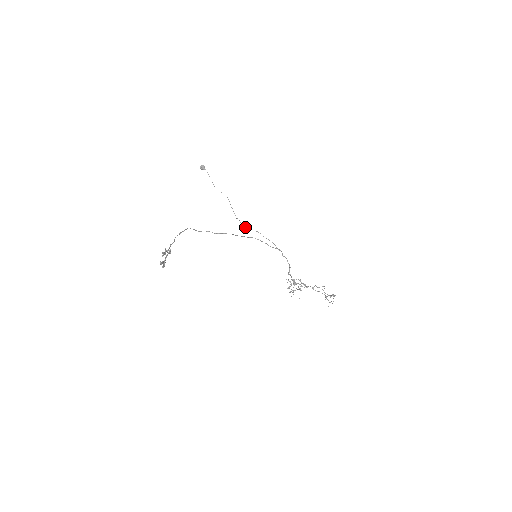
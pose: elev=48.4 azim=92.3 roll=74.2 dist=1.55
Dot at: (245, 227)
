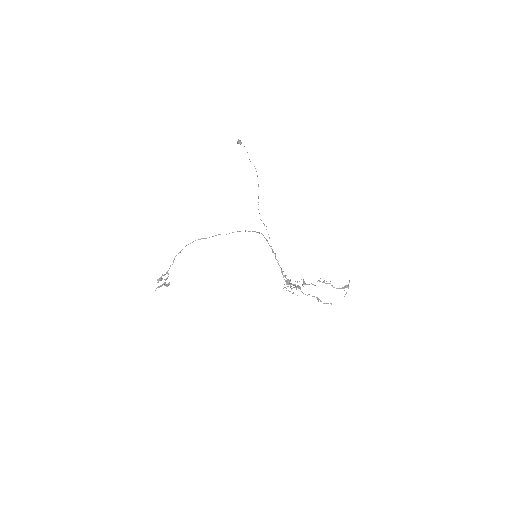
Dot at: occluded
